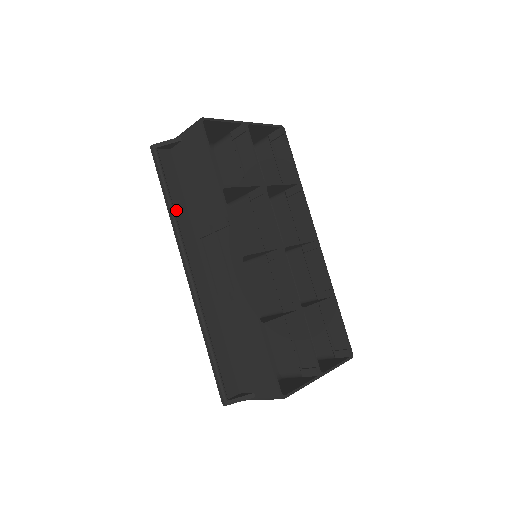
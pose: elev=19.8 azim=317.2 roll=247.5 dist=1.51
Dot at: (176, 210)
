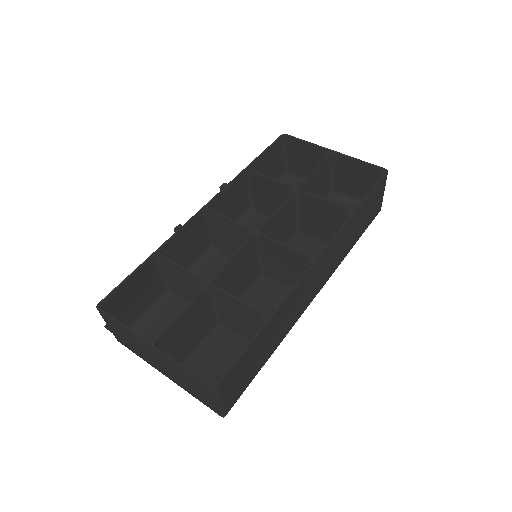
Dot at: occluded
